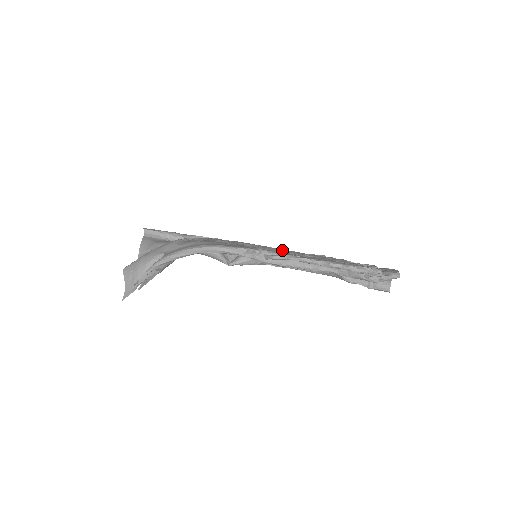
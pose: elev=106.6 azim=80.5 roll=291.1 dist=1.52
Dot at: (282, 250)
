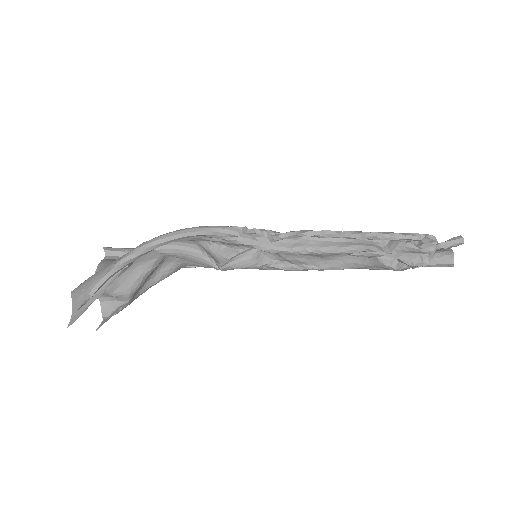
Dot at: occluded
